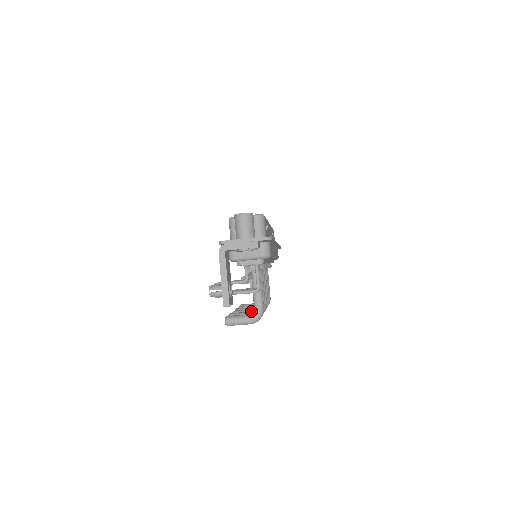
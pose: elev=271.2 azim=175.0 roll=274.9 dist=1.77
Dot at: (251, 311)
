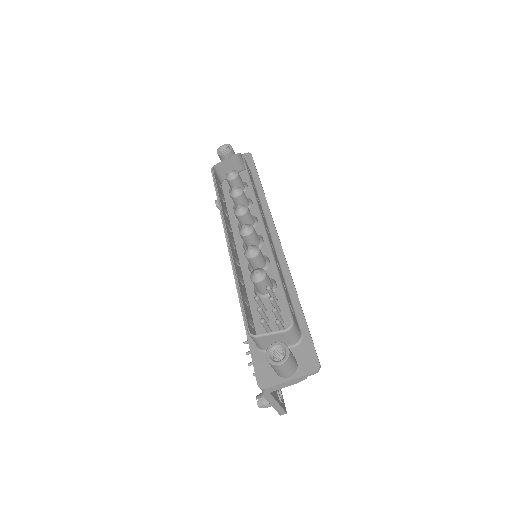
Dot at: occluded
